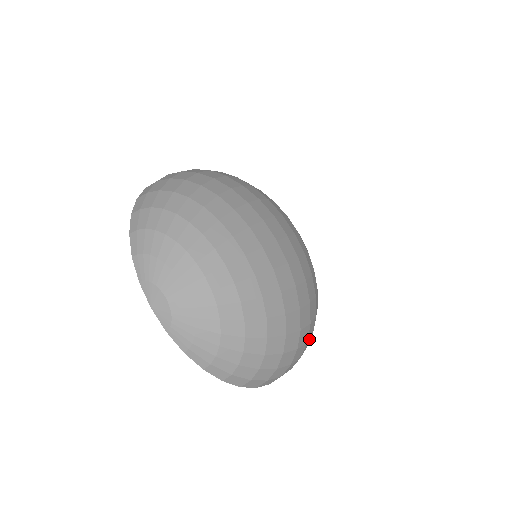
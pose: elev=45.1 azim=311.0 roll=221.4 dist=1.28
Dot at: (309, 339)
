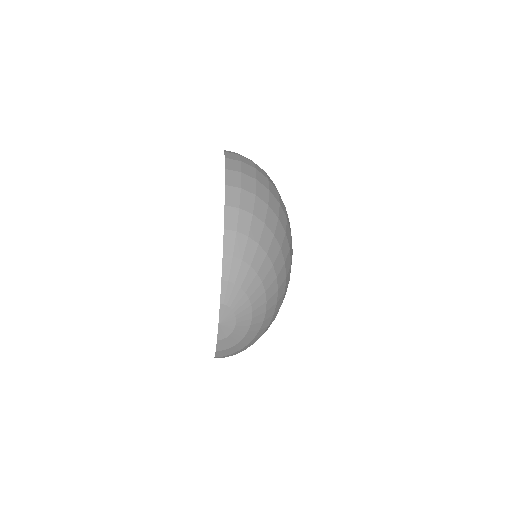
Dot at: occluded
